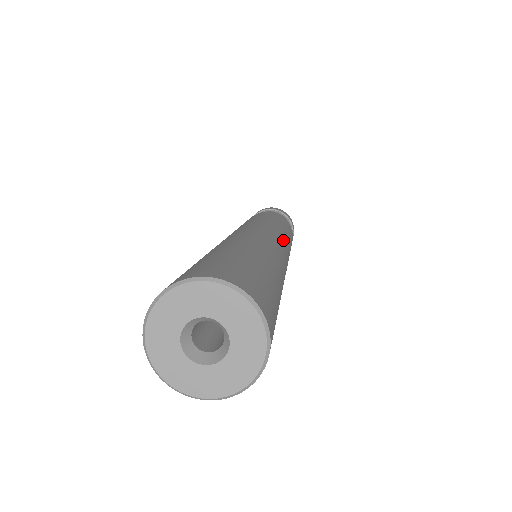
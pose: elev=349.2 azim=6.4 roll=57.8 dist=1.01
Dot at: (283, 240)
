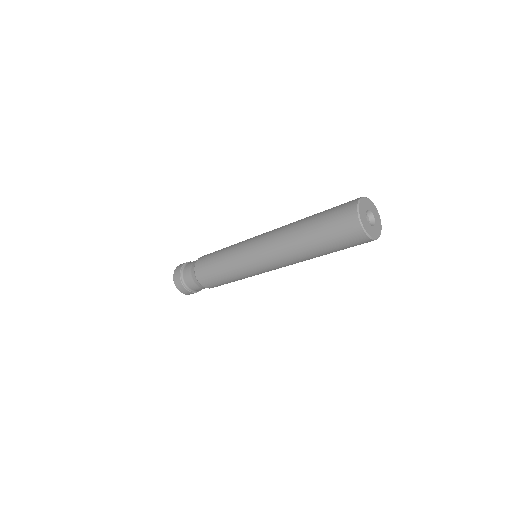
Dot at: occluded
